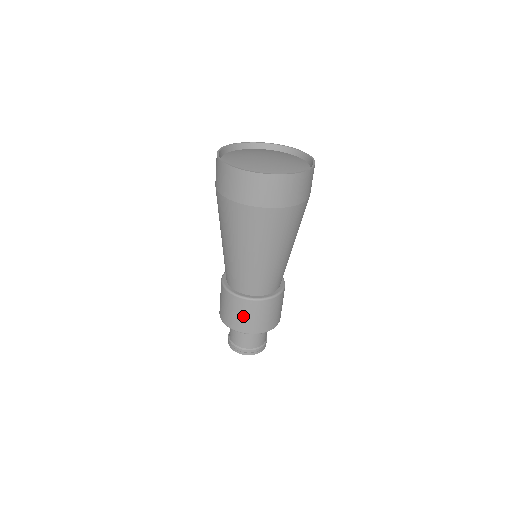
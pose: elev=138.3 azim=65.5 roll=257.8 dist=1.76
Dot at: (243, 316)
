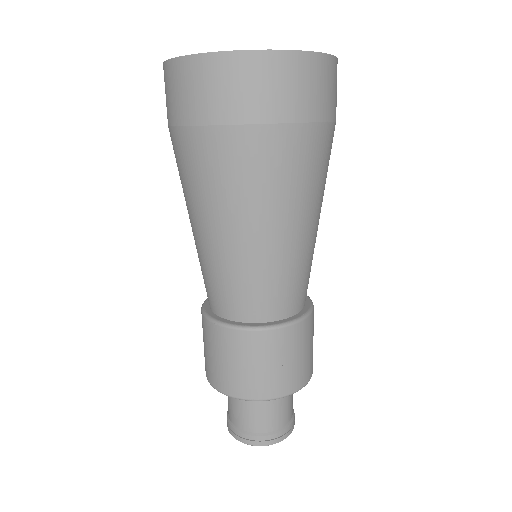
Dot at: (241, 365)
